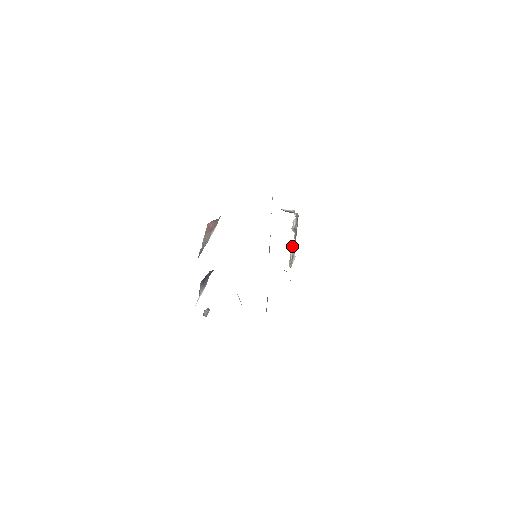
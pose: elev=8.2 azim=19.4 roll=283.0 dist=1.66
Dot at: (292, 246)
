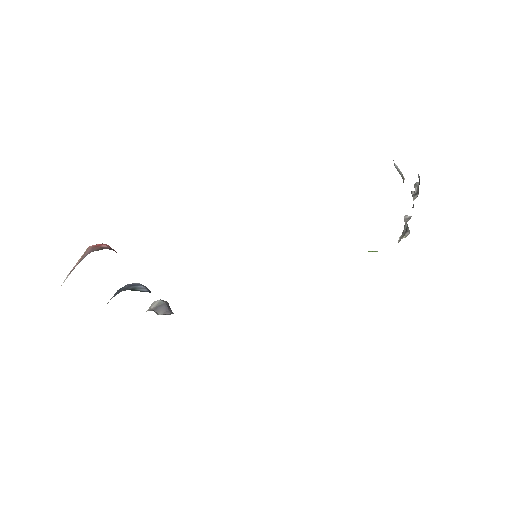
Dot at: (407, 216)
